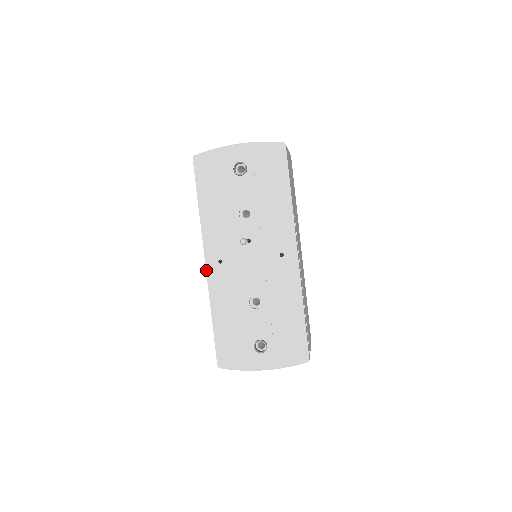
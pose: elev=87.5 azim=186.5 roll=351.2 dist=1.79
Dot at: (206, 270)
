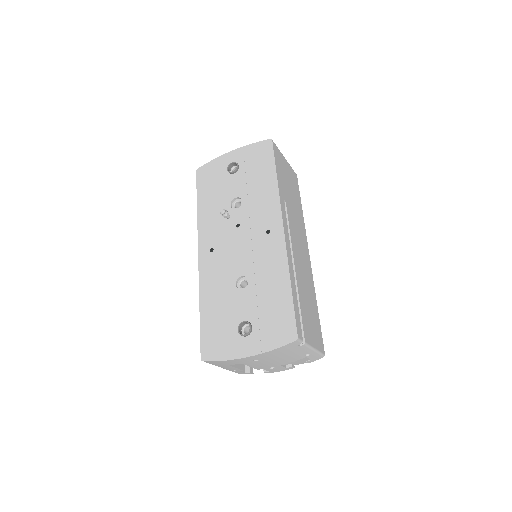
Dot at: (198, 261)
